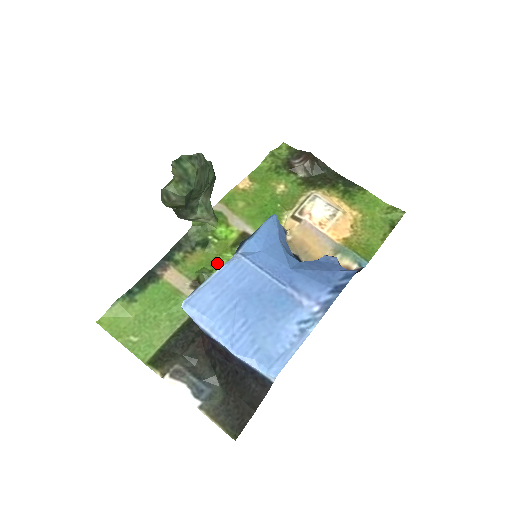
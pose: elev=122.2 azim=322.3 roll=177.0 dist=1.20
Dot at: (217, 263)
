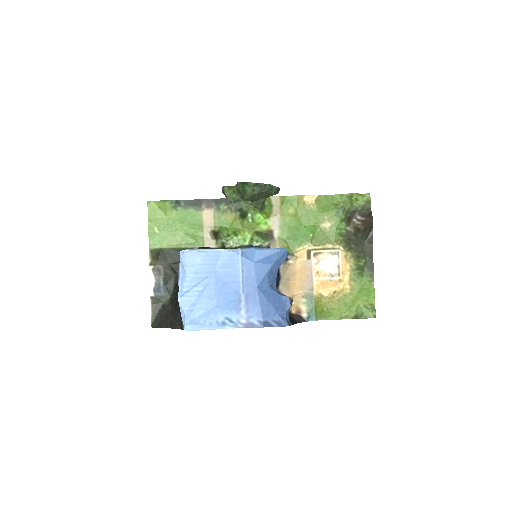
Dot at: (236, 234)
